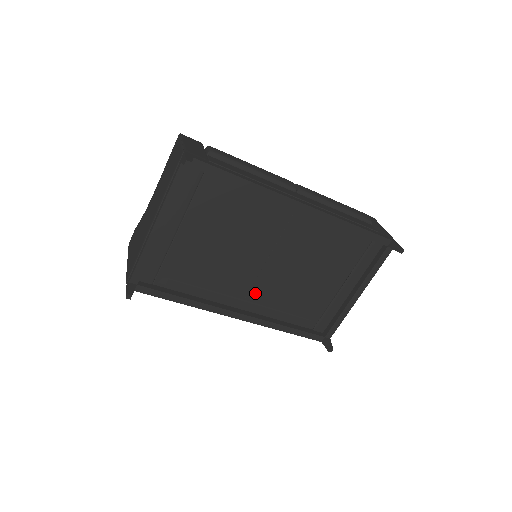
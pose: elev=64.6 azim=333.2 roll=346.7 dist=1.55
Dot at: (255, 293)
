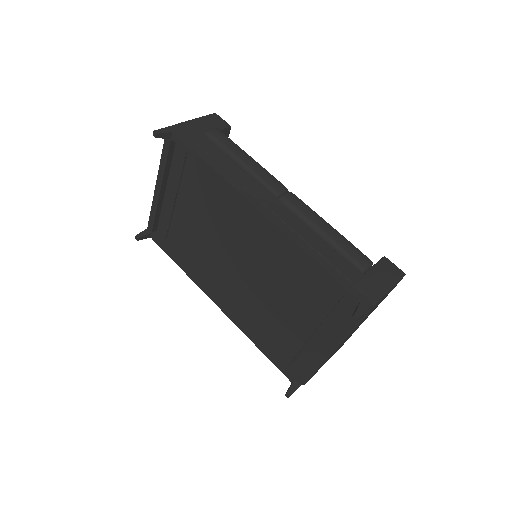
Dot at: (236, 290)
